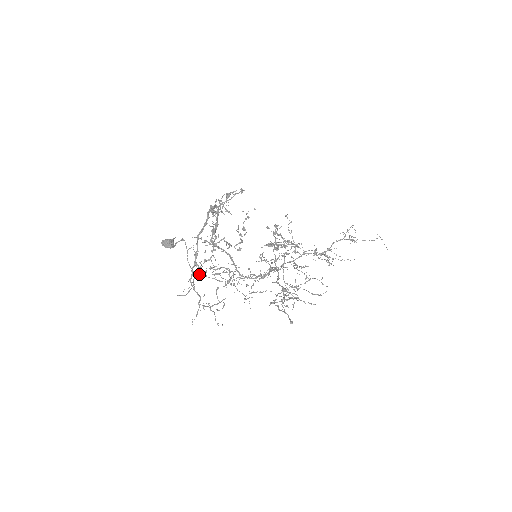
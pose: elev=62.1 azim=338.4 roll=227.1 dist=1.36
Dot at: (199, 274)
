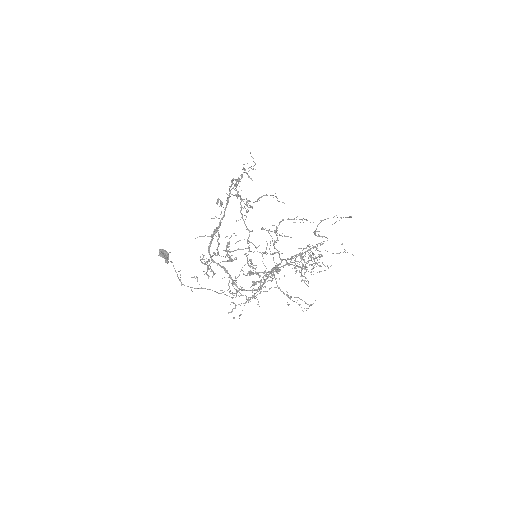
Dot at: (248, 207)
